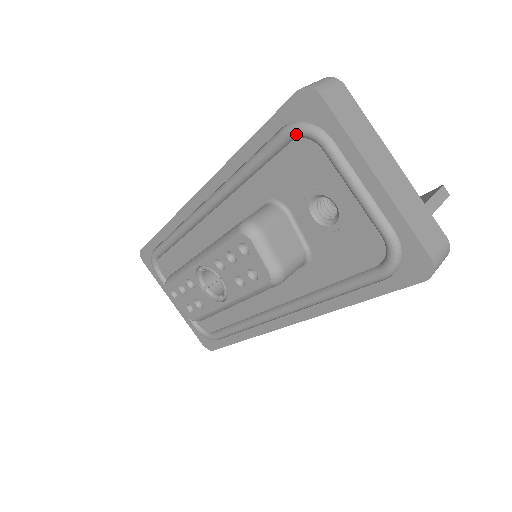
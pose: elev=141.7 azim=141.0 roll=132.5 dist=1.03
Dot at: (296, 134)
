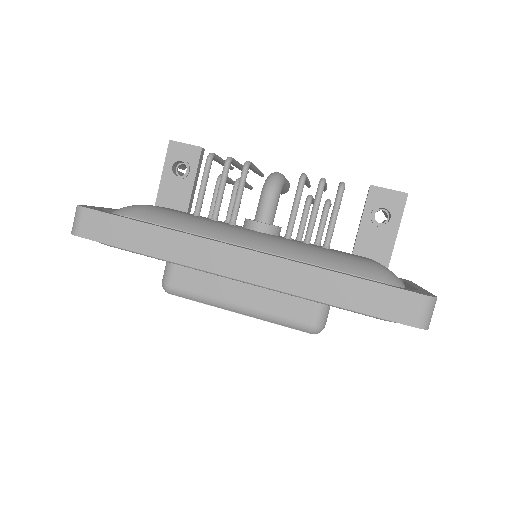
Dot at: (390, 321)
